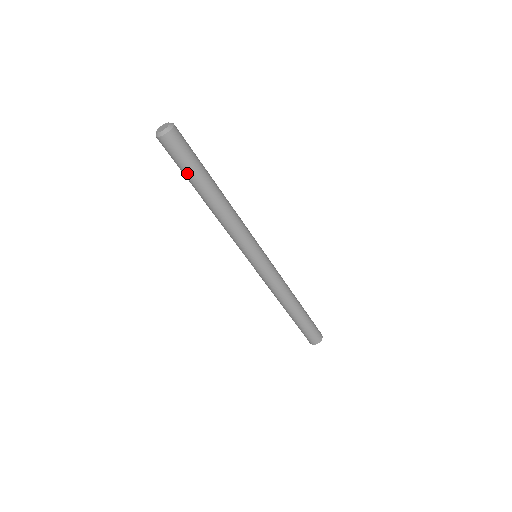
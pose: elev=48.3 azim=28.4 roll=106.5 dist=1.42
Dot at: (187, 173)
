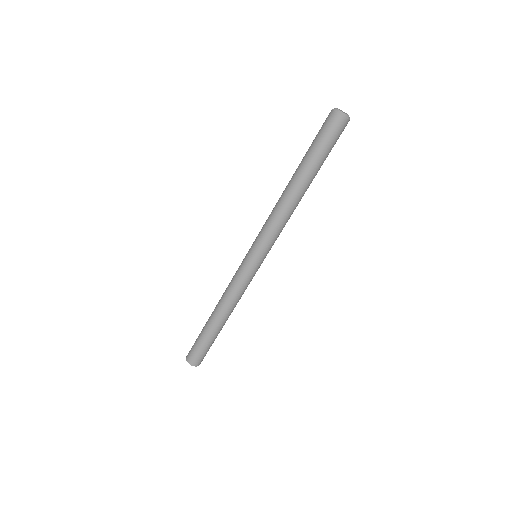
Dot at: (312, 151)
